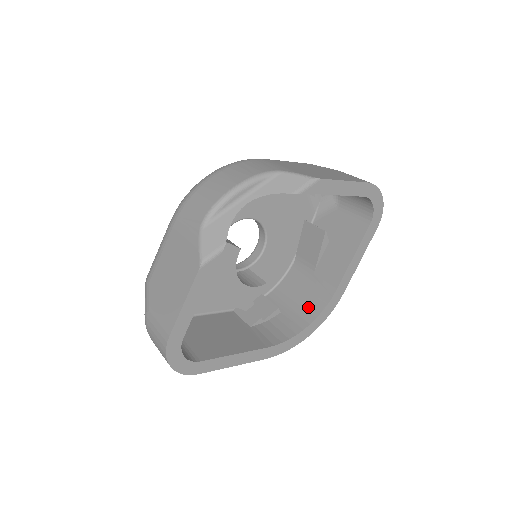
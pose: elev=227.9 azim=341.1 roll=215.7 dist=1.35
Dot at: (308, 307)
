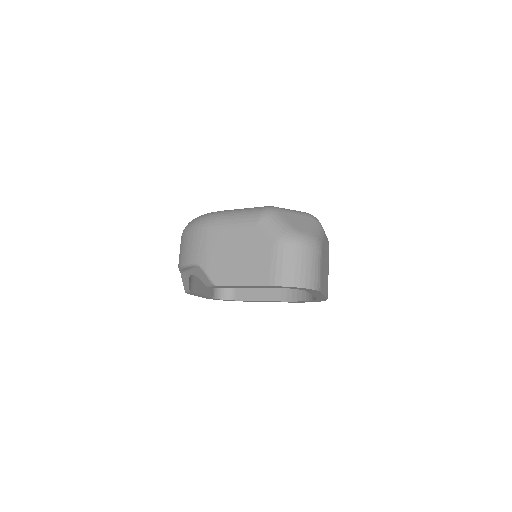
Dot at: occluded
